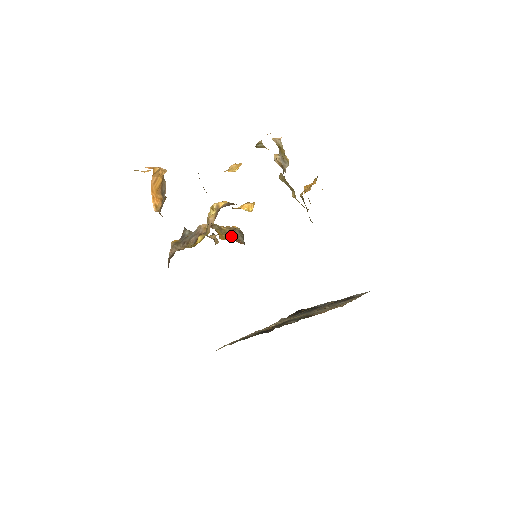
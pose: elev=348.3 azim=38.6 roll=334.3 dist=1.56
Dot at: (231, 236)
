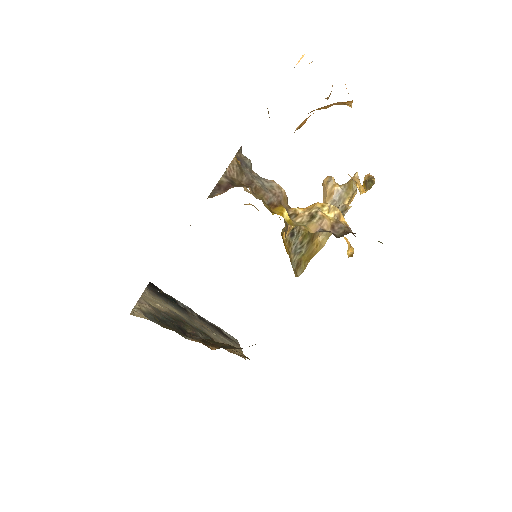
Dot at: (286, 232)
